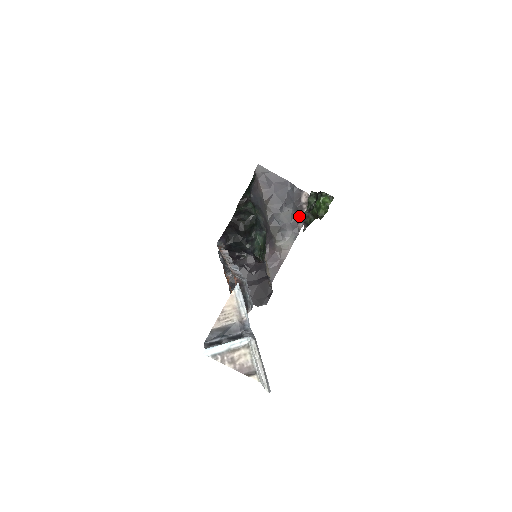
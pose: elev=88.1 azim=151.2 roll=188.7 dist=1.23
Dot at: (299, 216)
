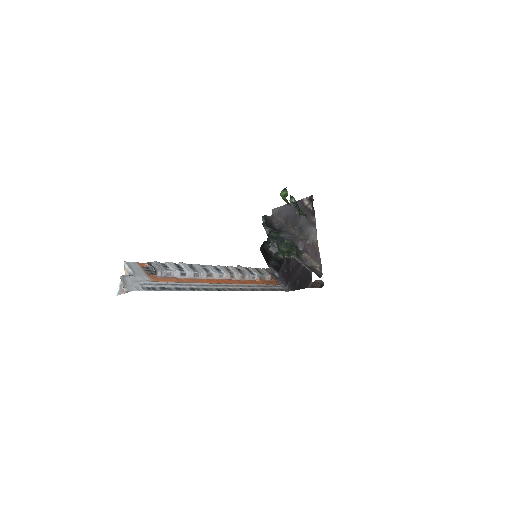
Dot at: (310, 215)
